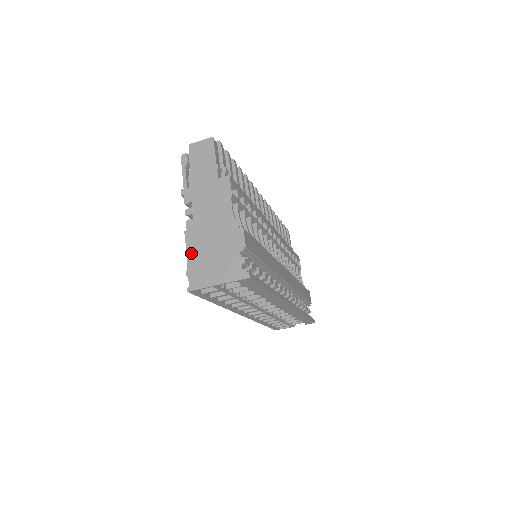
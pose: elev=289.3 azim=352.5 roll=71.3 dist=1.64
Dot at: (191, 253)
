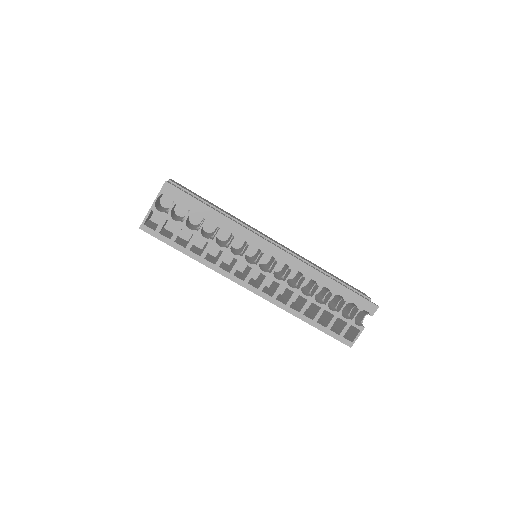
Dot at: occluded
